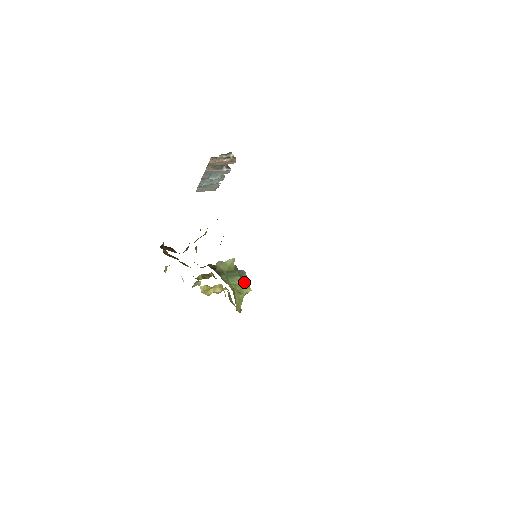
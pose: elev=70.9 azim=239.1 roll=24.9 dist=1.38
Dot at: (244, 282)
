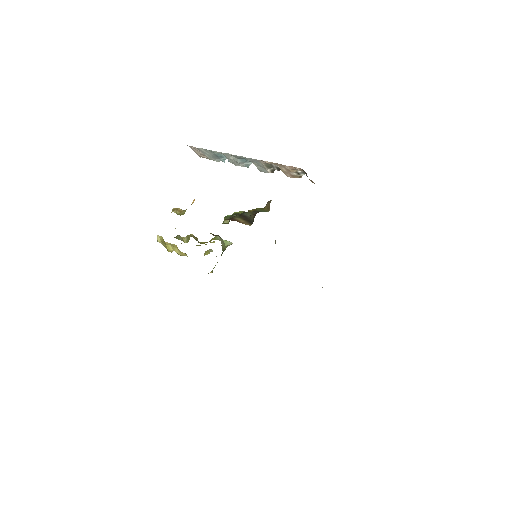
Dot at: occluded
